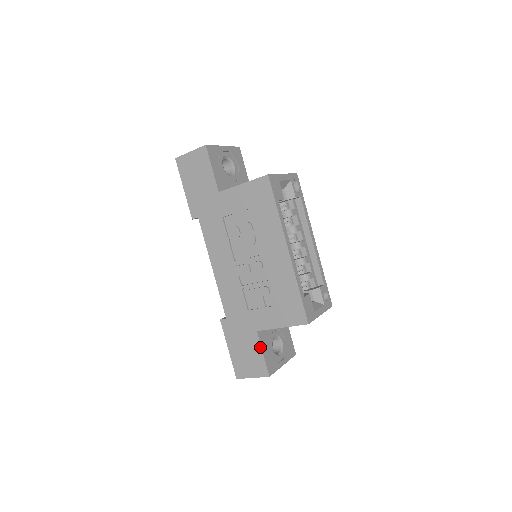
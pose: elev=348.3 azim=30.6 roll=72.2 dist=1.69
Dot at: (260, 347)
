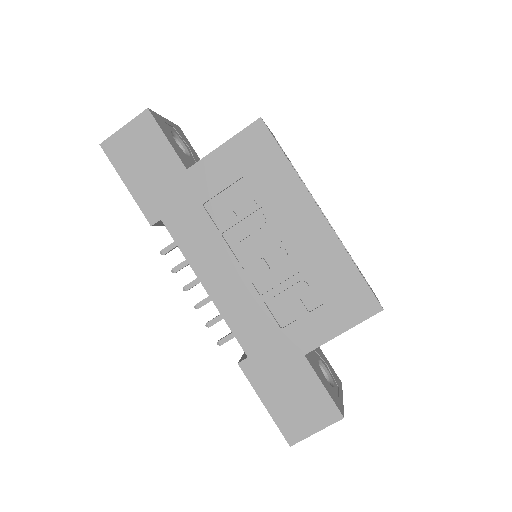
Dot at: (316, 378)
